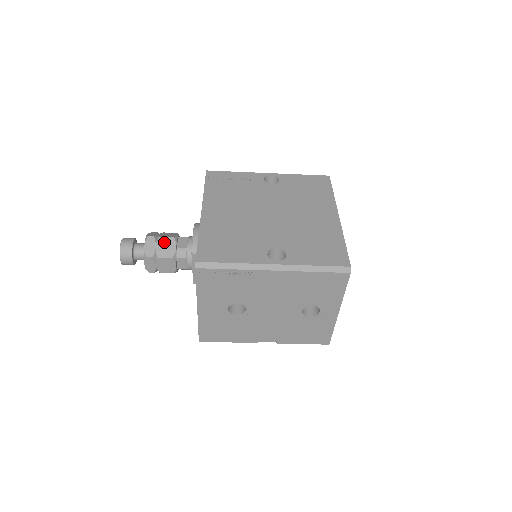
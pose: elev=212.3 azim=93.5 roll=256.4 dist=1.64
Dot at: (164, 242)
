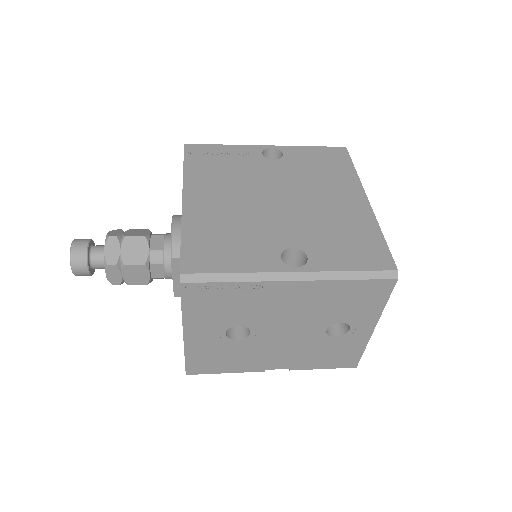
Dot at: (132, 243)
